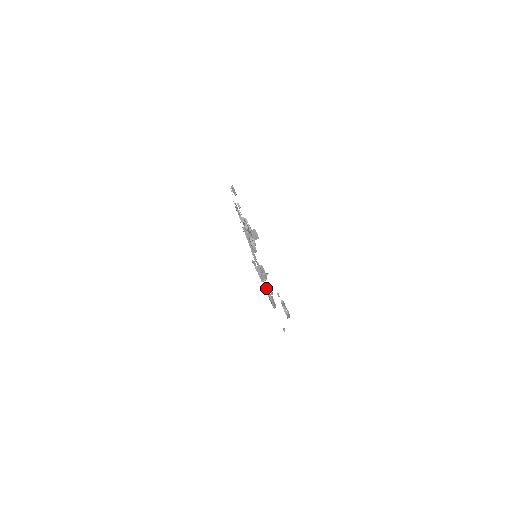
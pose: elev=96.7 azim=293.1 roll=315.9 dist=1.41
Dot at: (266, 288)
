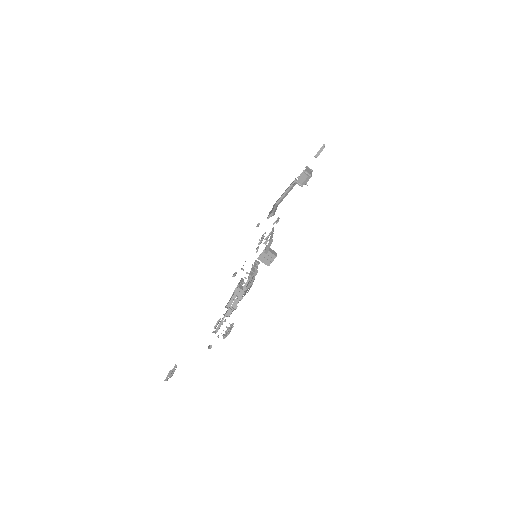
Dot at: (292, 186)
